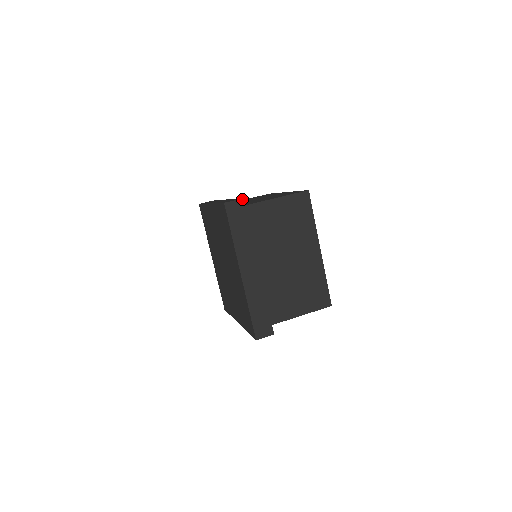
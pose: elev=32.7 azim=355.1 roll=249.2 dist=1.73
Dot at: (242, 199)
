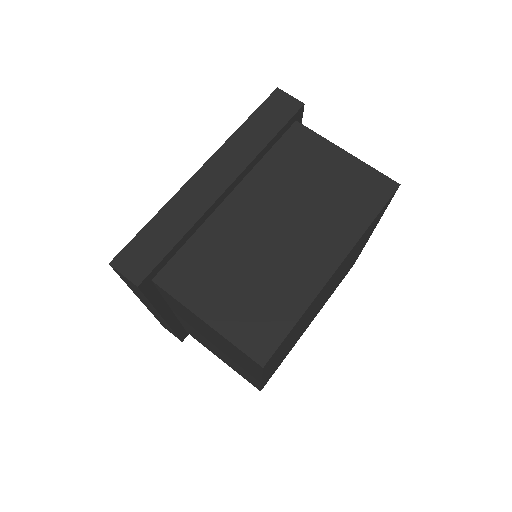
Dot at: (302, 103)
